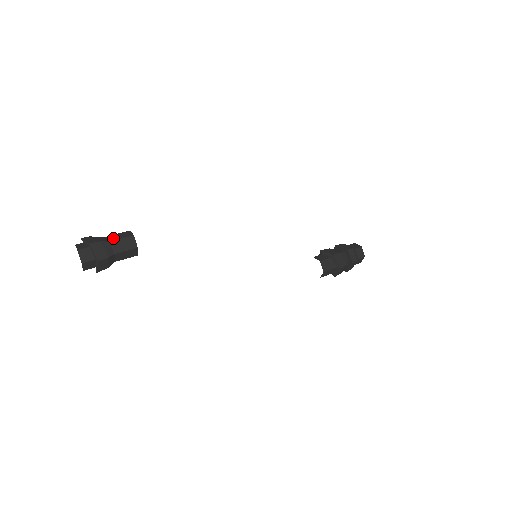
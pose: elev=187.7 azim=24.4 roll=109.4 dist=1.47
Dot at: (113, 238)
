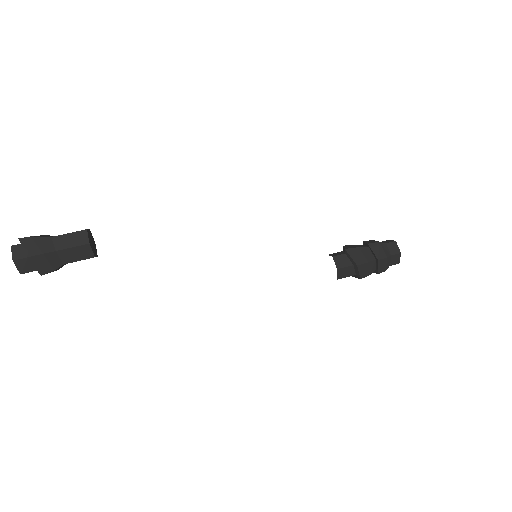
Dot at: (61, 244)
